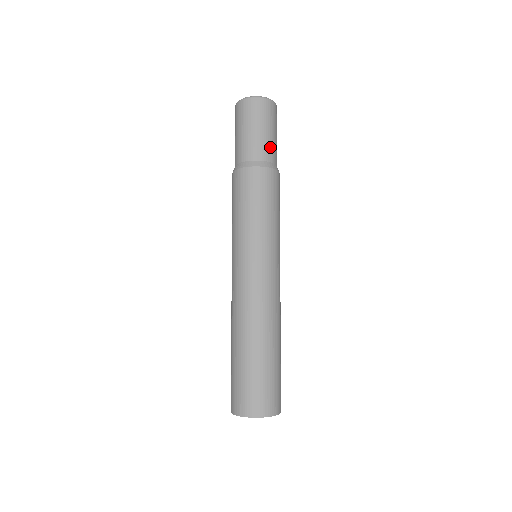
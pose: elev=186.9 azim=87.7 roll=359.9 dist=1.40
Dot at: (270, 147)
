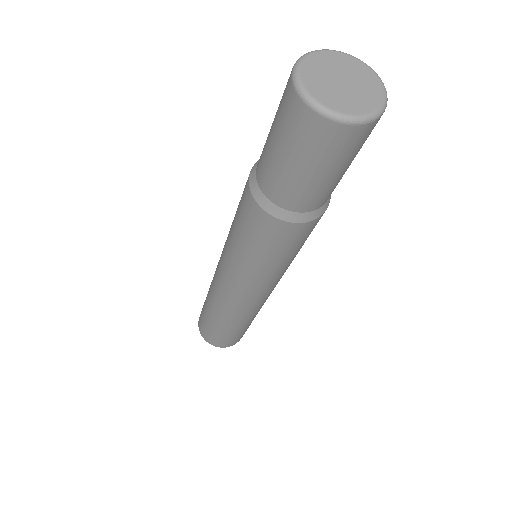
Dot at: (337, 184)
